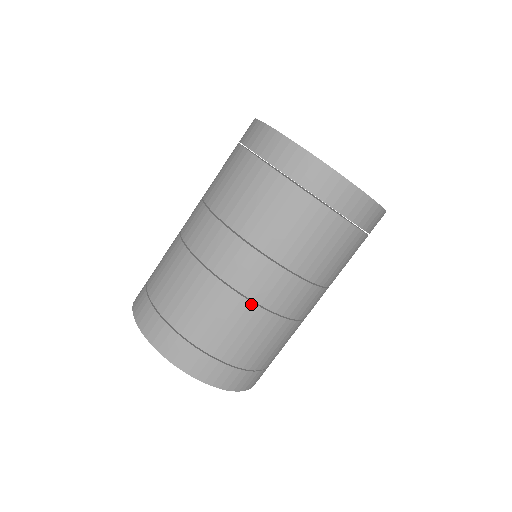
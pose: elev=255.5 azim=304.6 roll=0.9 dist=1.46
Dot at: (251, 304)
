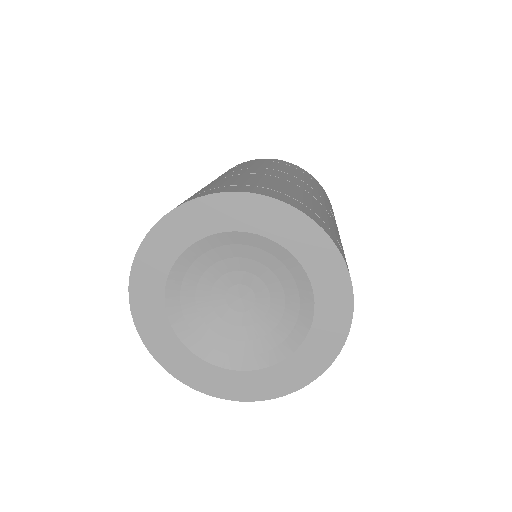
Dot at: (275, 177)
